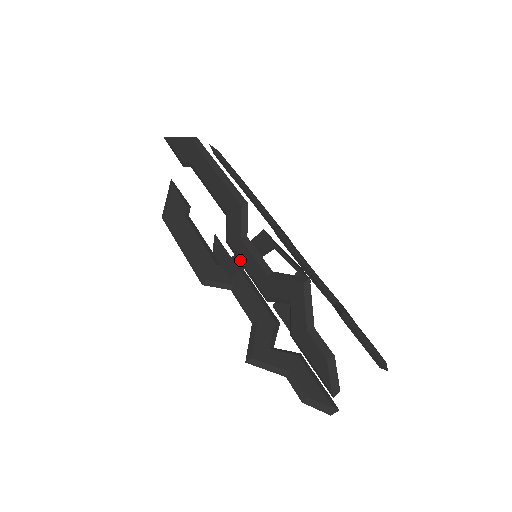
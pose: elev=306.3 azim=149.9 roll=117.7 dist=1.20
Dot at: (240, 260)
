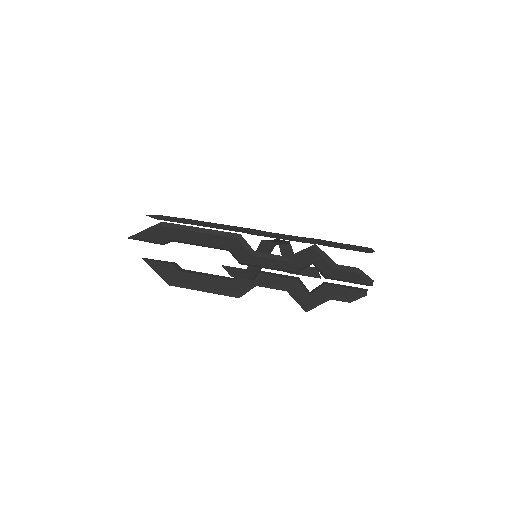
Dot at: (261, 266)
